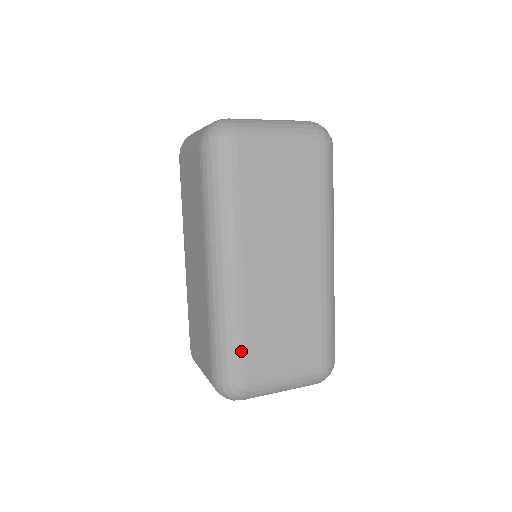
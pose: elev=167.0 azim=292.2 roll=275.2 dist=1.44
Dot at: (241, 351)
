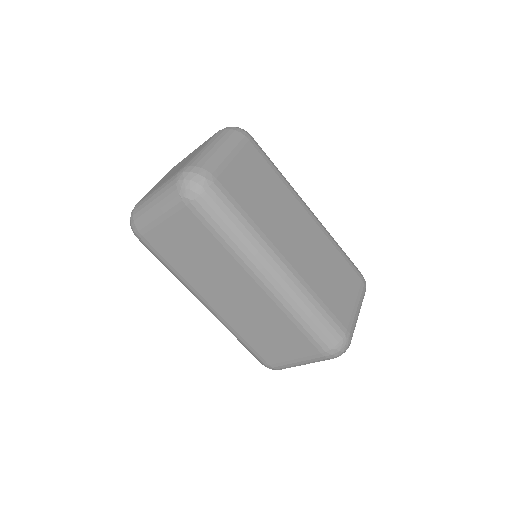
Dot at: (329, 314)
